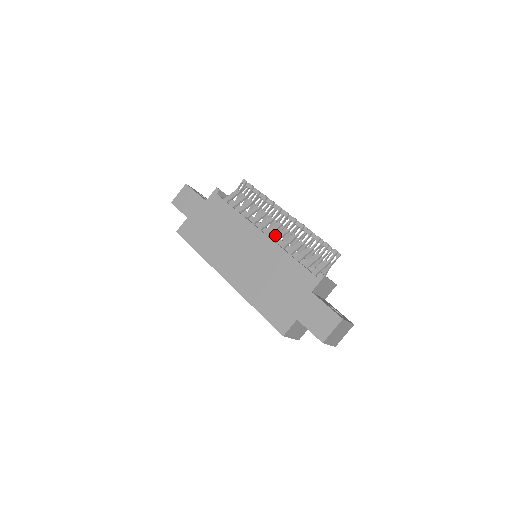
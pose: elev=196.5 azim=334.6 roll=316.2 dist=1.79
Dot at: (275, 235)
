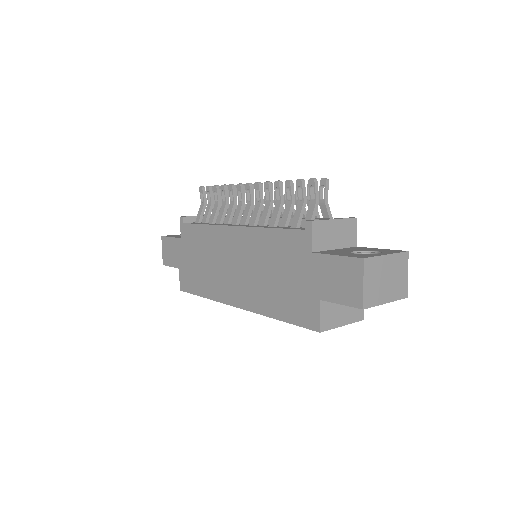
Dot at: occluded
